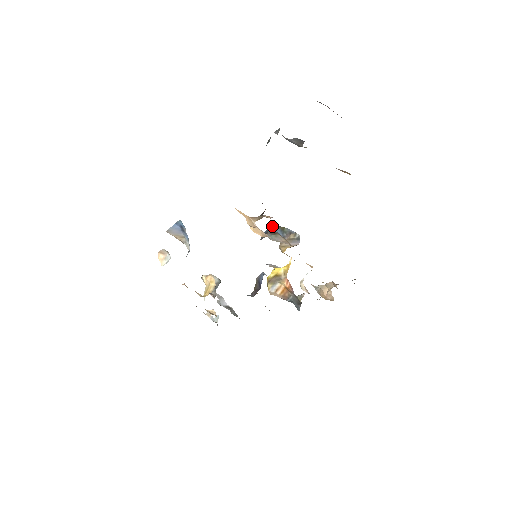
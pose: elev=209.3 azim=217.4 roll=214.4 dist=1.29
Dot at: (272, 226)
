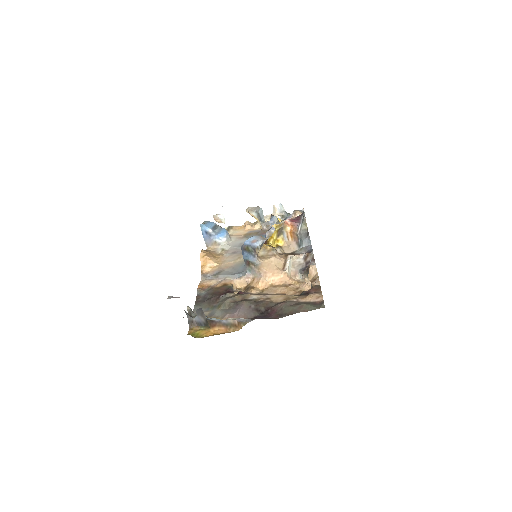
Dot at: (242, 250)
